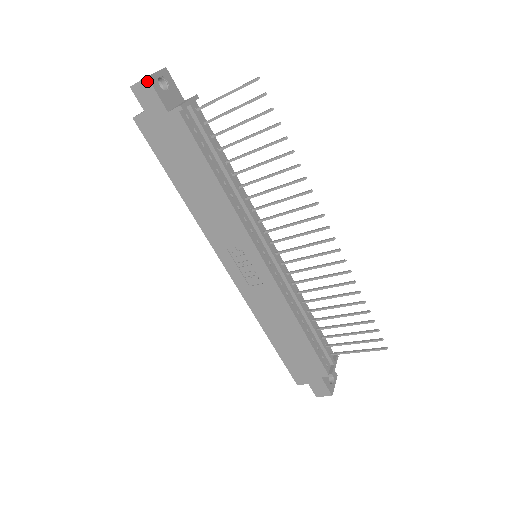
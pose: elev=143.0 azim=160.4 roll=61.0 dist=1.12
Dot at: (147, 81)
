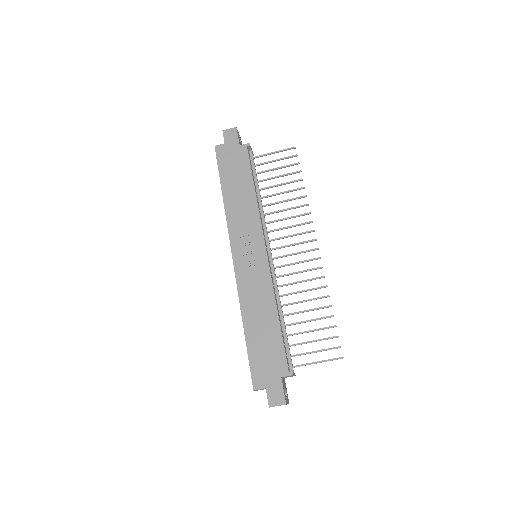
Dot at: (235, 129)
